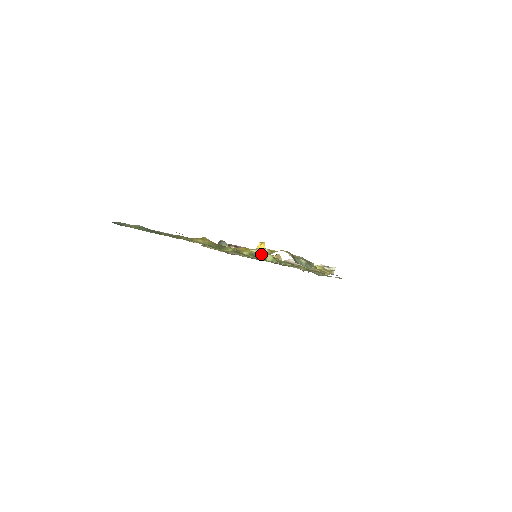
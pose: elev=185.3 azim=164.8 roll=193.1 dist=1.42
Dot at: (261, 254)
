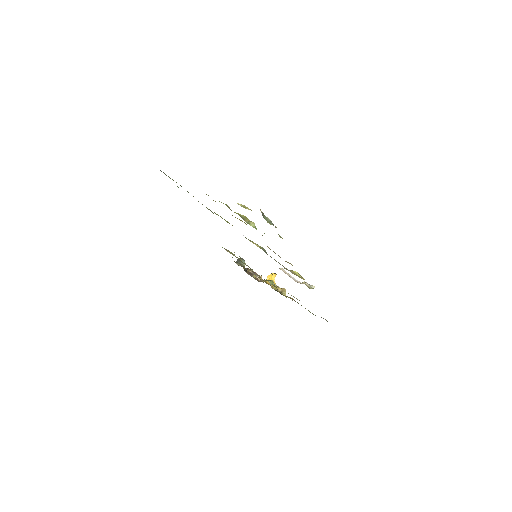
Dot at: (243, 207)
